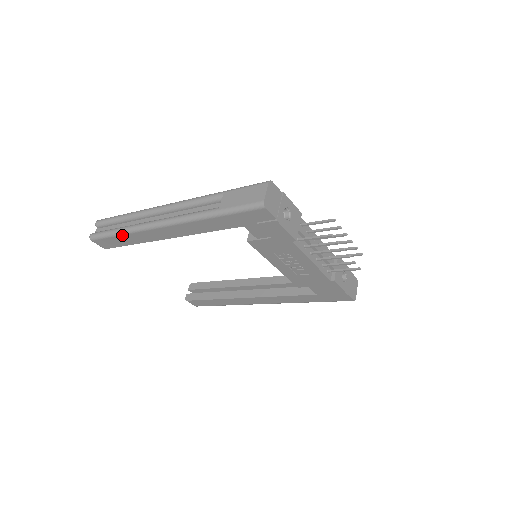
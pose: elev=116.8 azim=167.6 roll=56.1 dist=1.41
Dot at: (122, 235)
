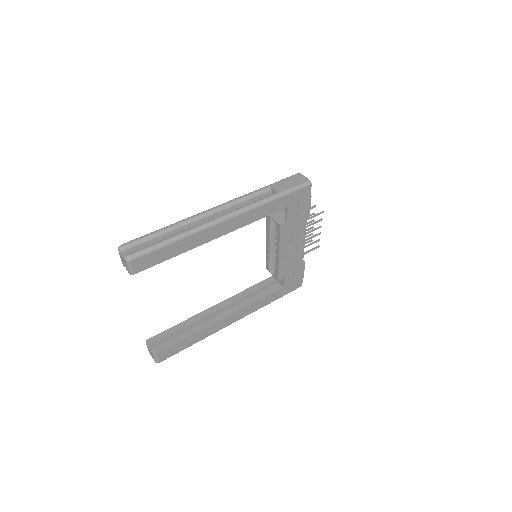
Dot at: (178, 241)
